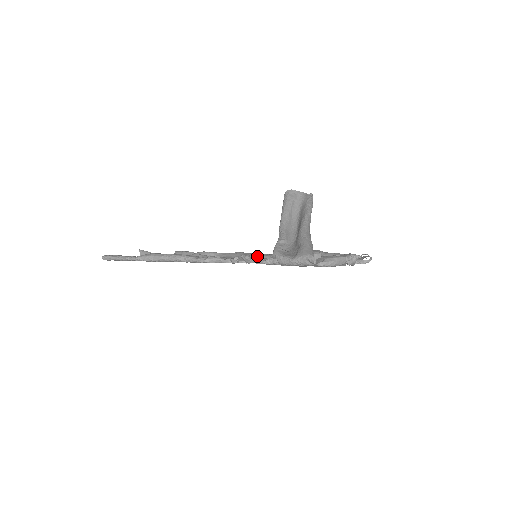
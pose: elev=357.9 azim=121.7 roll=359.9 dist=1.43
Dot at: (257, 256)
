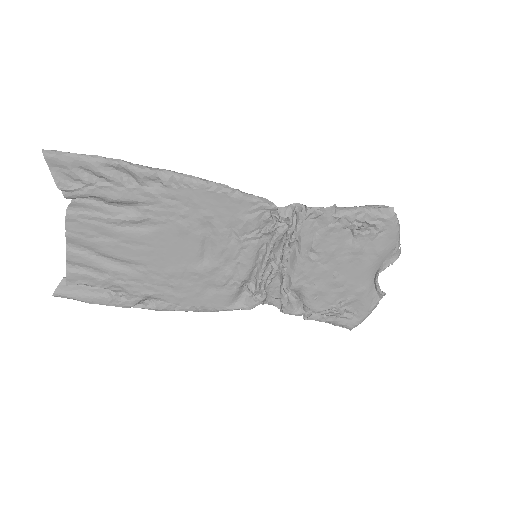
Dot at: occluded
